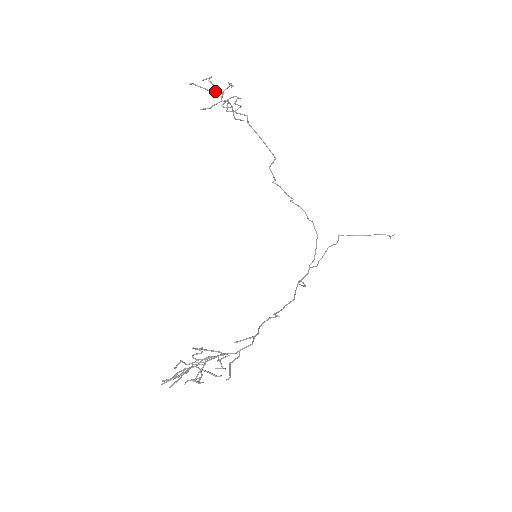
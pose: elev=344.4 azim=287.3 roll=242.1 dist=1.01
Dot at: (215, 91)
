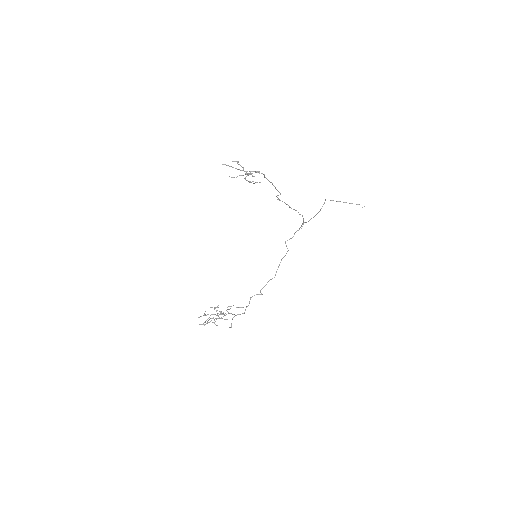
Dot at: (241, 170)
